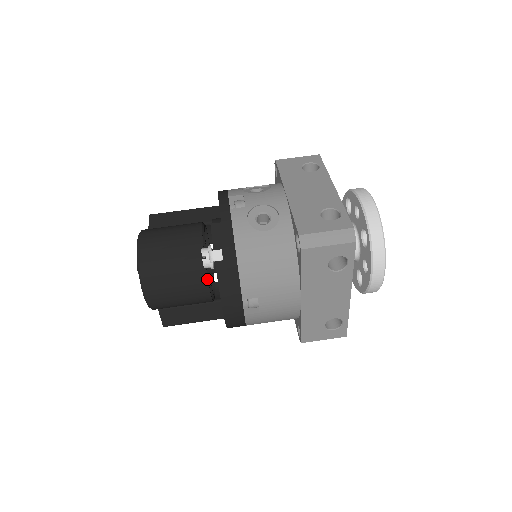
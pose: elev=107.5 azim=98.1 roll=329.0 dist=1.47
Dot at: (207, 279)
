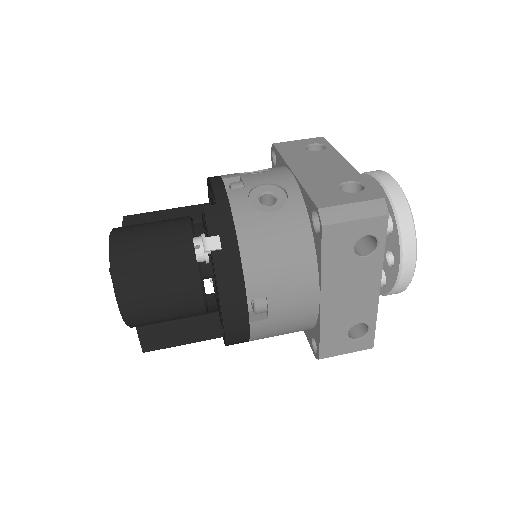
Dot at: (200, 280)
